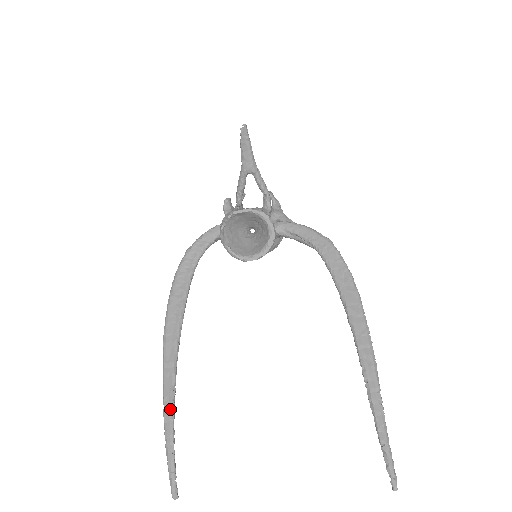
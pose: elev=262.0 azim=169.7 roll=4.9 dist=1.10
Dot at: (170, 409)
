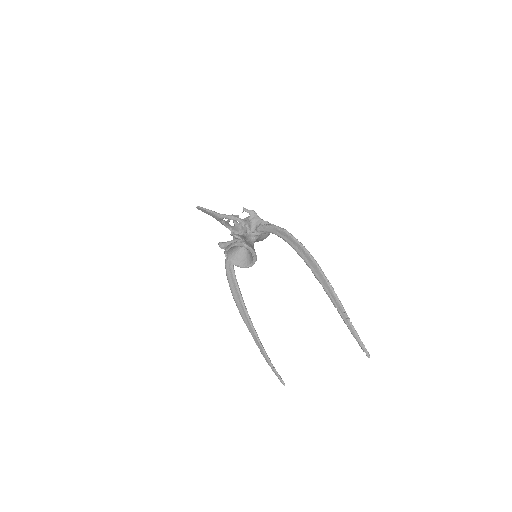
Dot at: (261, 349)
